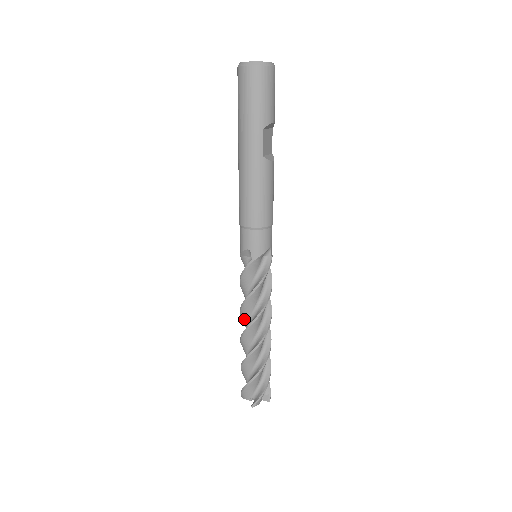
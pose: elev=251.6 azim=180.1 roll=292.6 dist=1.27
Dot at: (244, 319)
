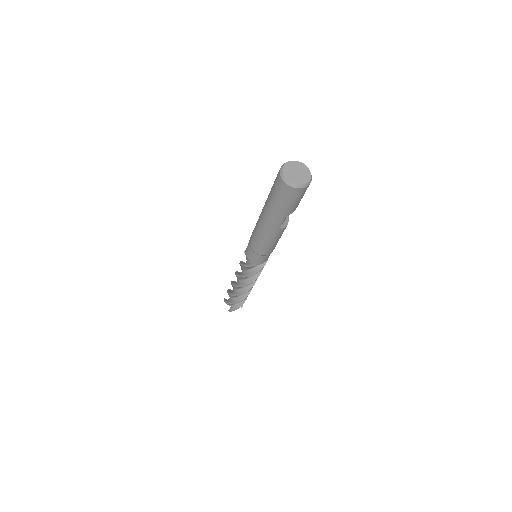
Dot at: (237, 277)
